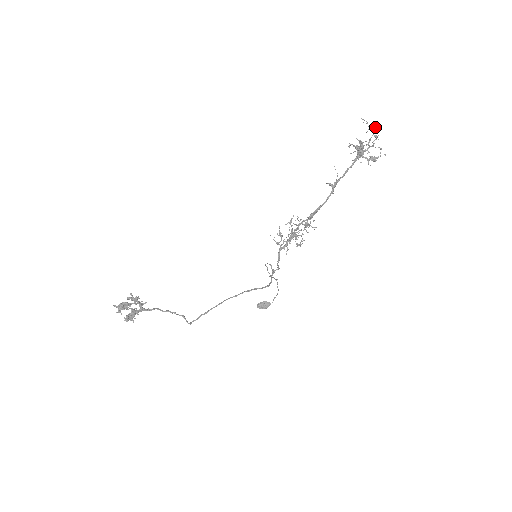
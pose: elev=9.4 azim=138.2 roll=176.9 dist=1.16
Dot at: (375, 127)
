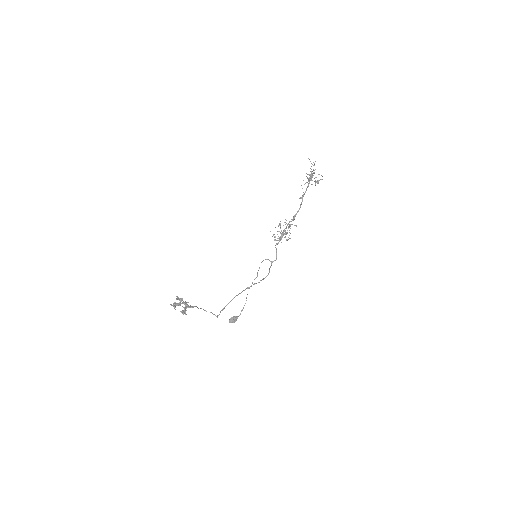
Dot at: (314, 164)
